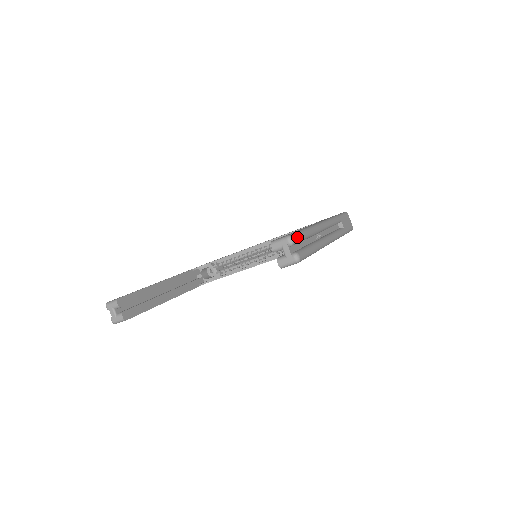
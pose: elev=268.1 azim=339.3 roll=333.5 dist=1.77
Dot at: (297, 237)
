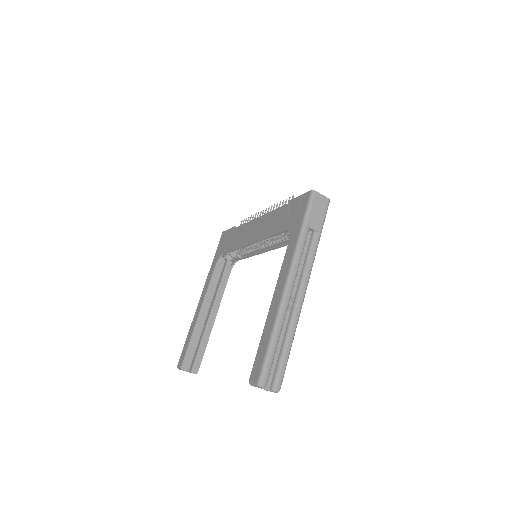
Dot at: (266, 373)
